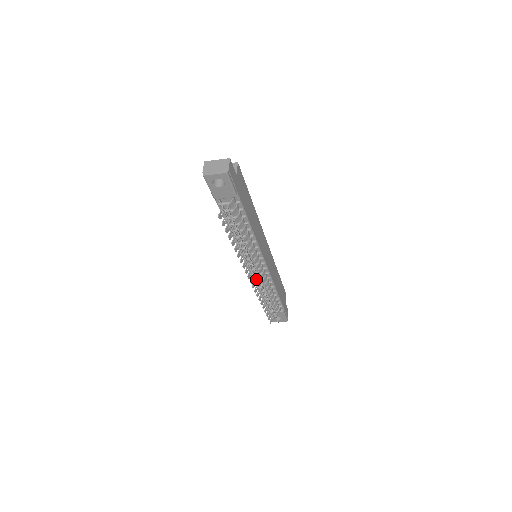
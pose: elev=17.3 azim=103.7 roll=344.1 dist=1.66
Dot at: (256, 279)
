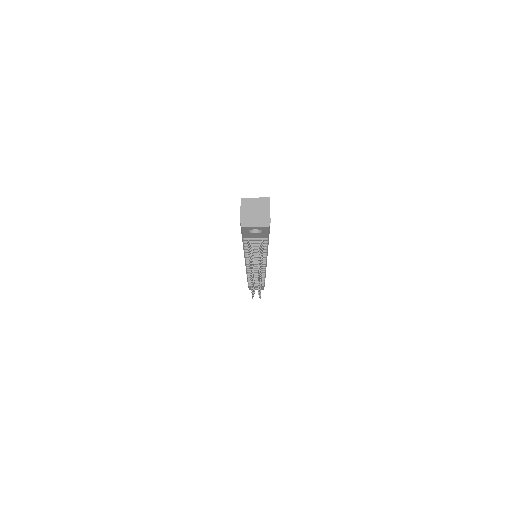
Dot at: occluded
